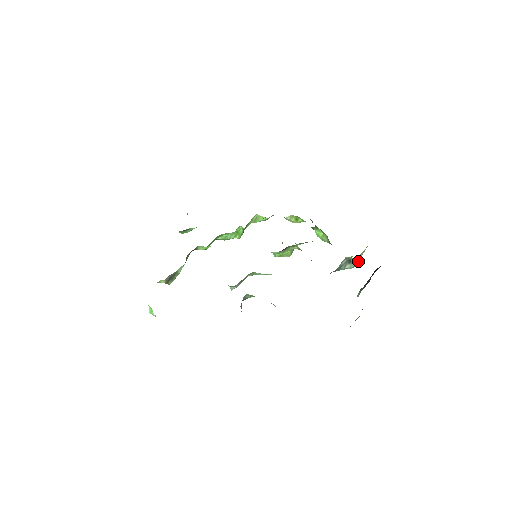
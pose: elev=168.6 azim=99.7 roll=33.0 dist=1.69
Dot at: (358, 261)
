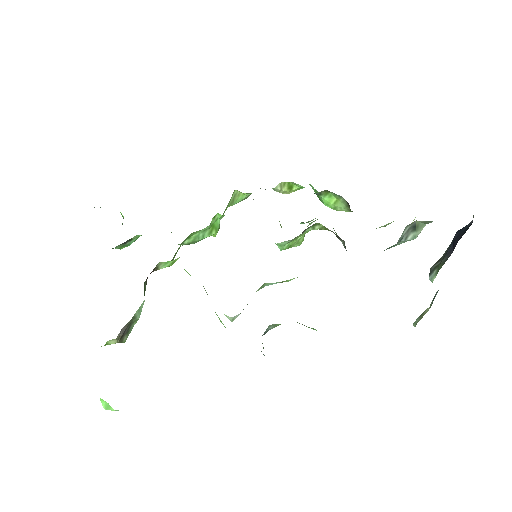
Dot at: (425, 224)
